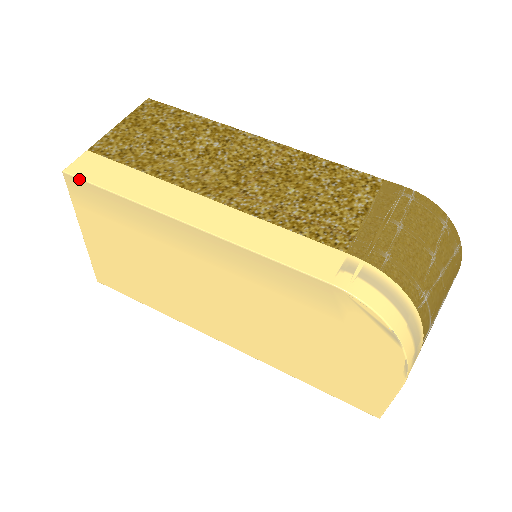
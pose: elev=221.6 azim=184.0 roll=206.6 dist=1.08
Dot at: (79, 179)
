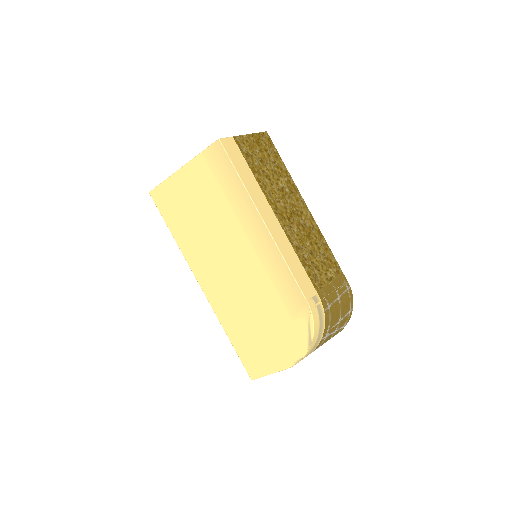
Dot at: (225, 151)
